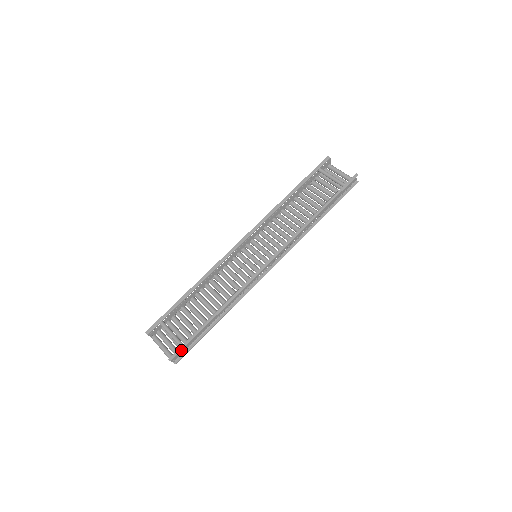
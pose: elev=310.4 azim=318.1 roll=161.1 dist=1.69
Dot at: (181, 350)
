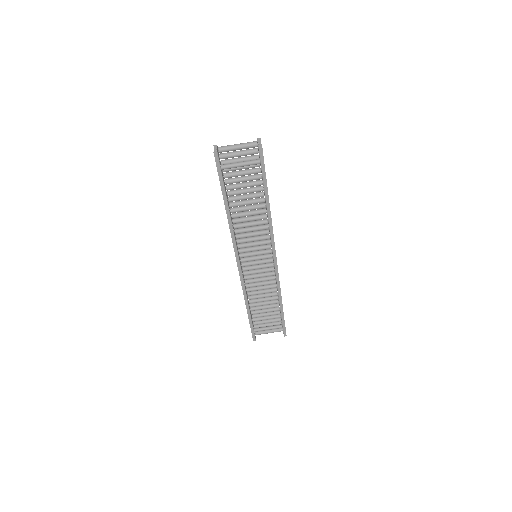
Dot at: occluded
